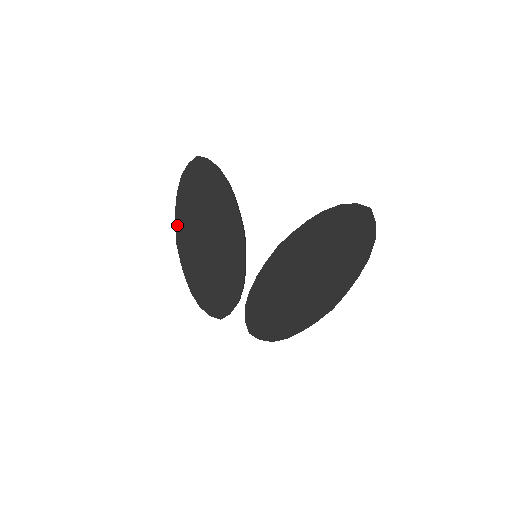
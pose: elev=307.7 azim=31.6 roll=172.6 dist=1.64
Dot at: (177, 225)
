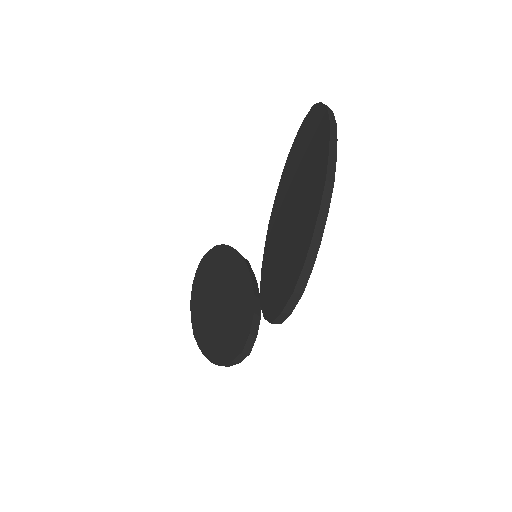
Dot at: (193, 320)
